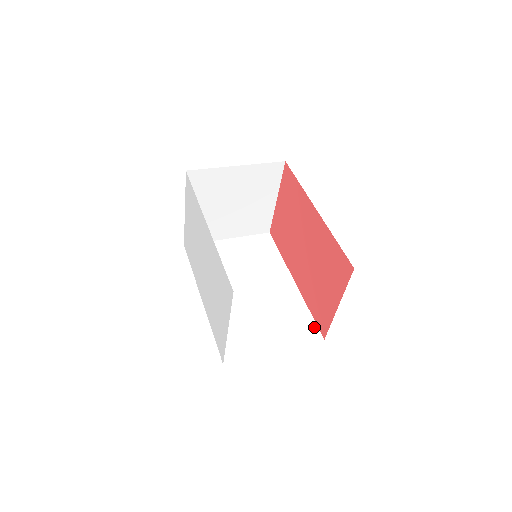
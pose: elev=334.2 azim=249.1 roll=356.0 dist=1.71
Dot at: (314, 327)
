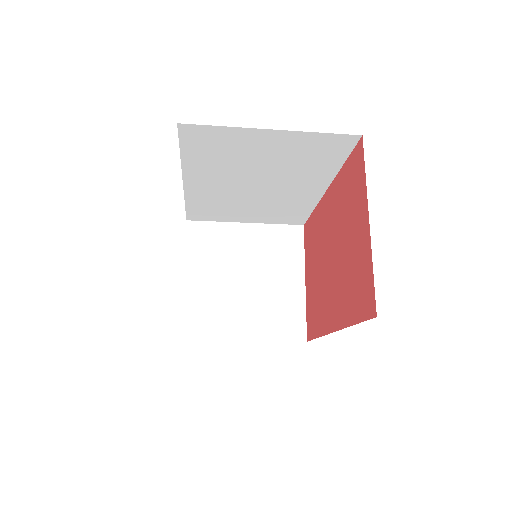
Dot at: occluded
